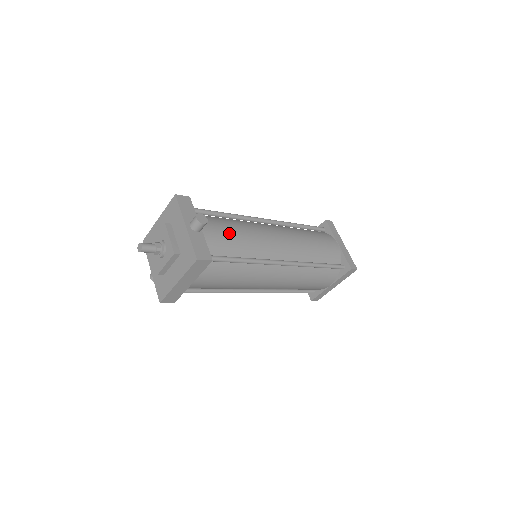
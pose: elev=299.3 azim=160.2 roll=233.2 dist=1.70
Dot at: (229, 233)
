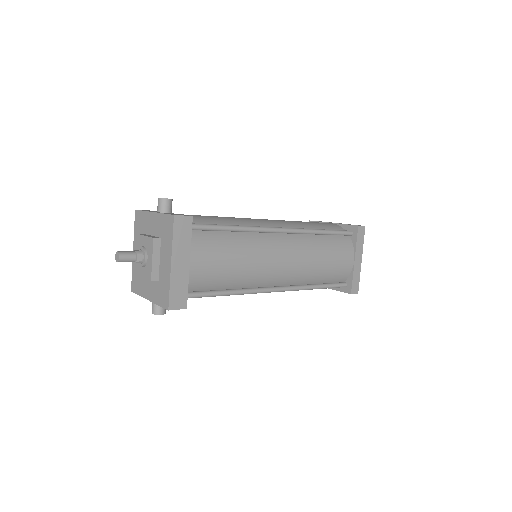
Dot at: (205, 216)
